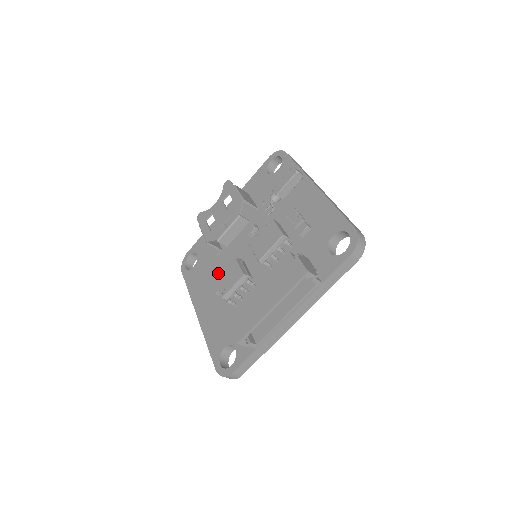
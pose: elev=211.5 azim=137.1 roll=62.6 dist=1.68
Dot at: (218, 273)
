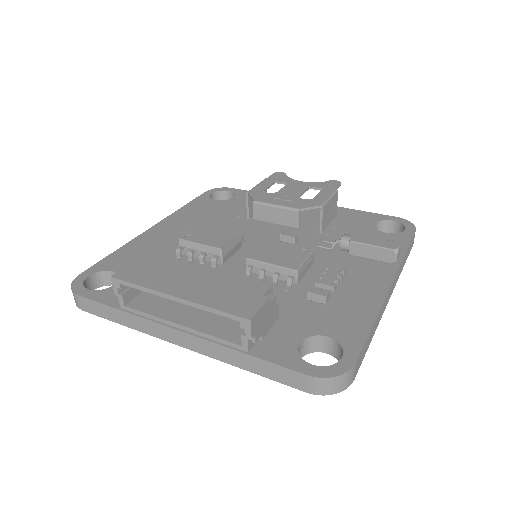
Dot at: occluded
